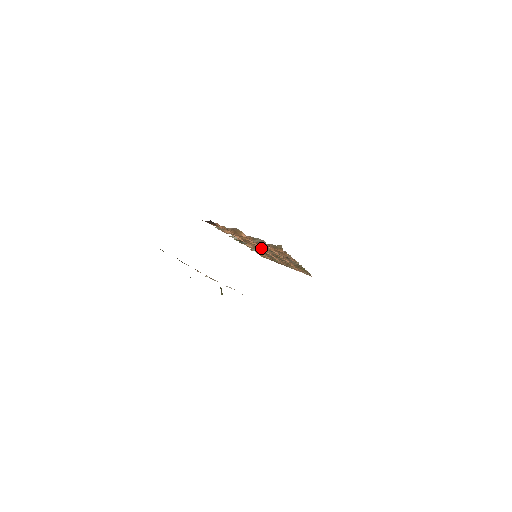
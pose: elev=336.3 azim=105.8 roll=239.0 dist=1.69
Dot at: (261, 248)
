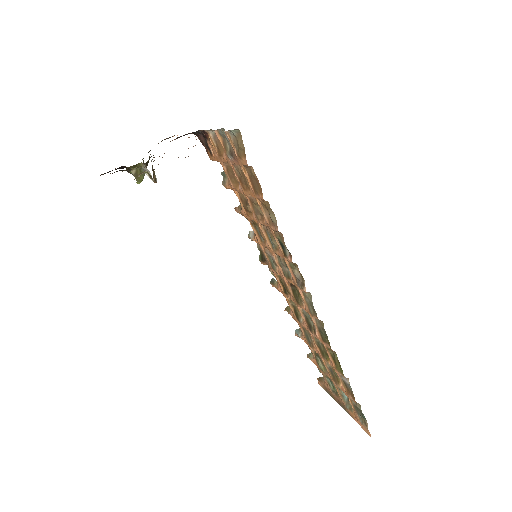
Dot at: (268, 246)
